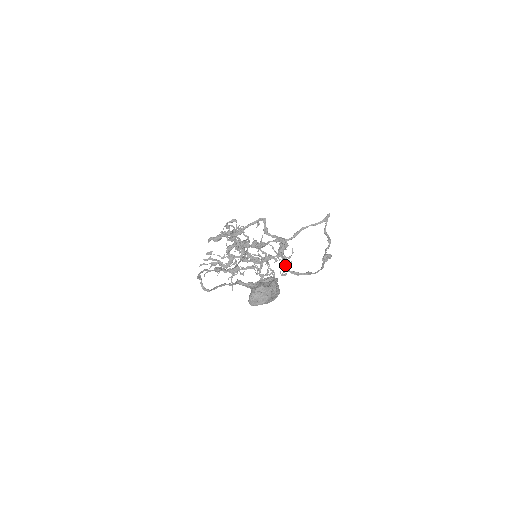
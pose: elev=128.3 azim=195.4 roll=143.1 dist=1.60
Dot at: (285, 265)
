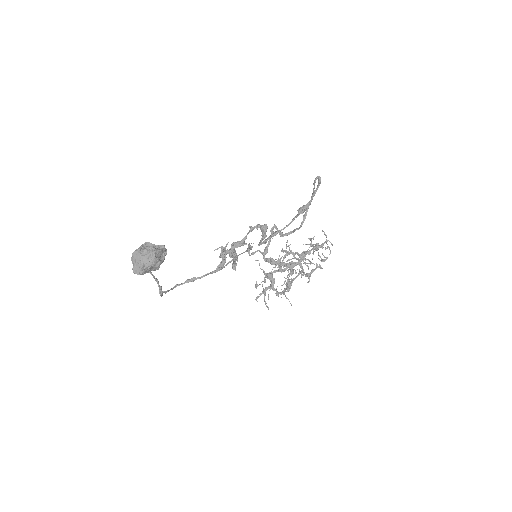
Dot at: occluded
